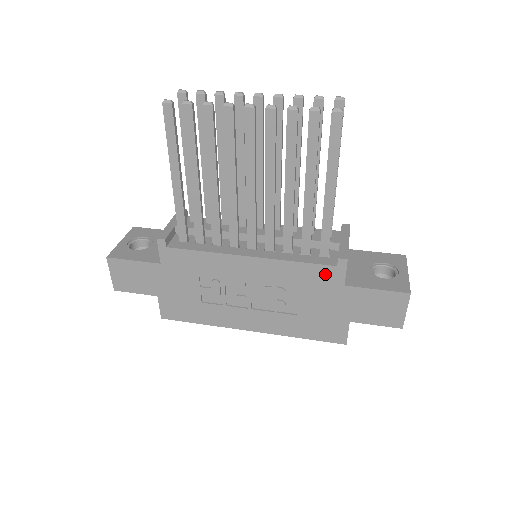
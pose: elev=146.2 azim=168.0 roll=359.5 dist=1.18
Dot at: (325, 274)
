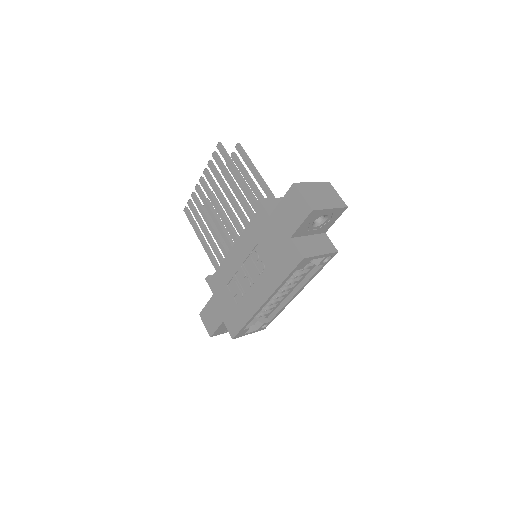
Dot at: (259, 220)
